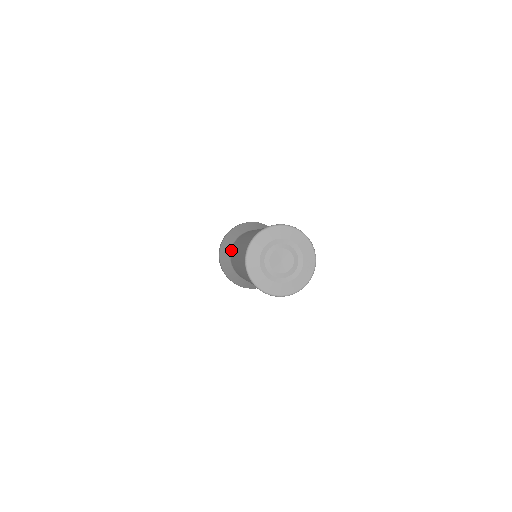
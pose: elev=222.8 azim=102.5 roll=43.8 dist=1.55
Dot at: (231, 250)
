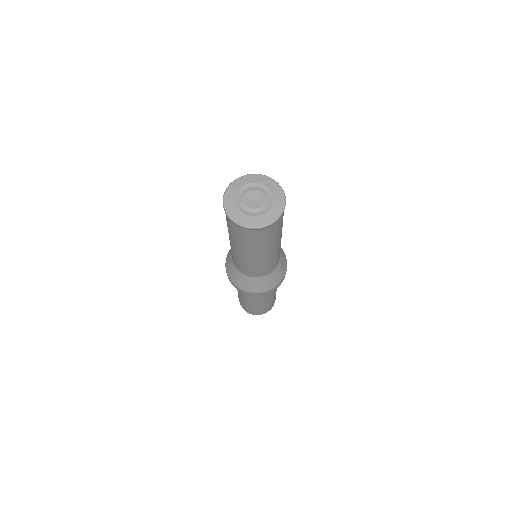
Dot at: occluded
